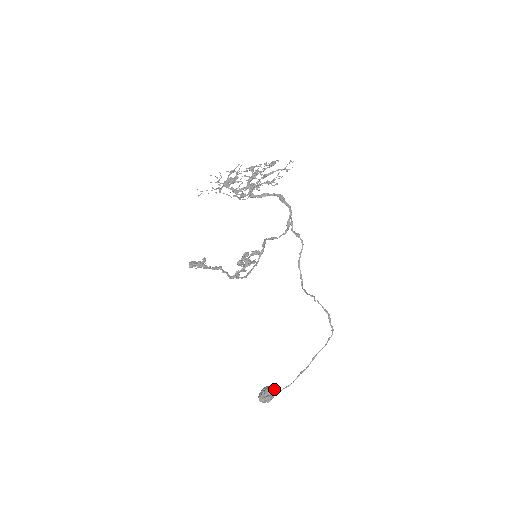
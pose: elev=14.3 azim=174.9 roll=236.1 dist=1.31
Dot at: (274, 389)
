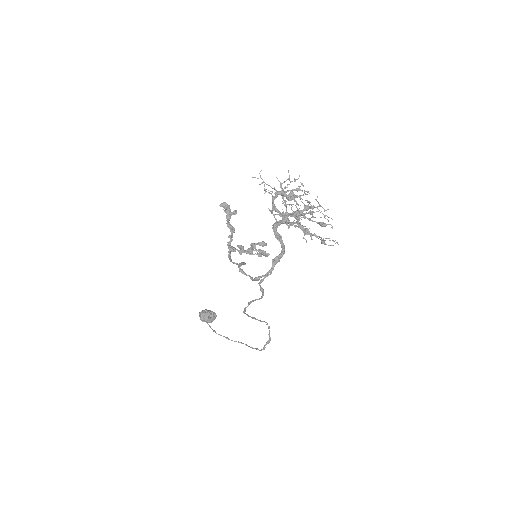
Dot at: occluded
